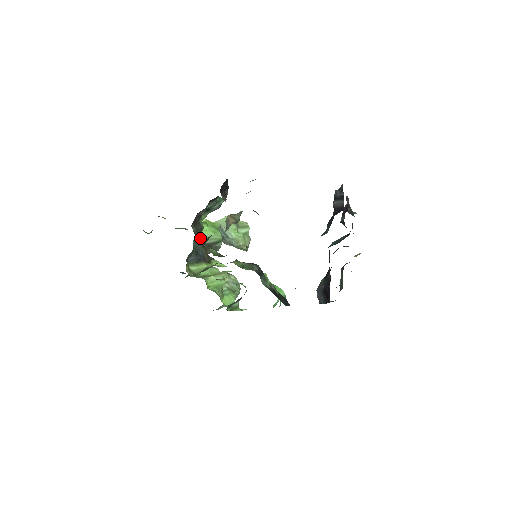
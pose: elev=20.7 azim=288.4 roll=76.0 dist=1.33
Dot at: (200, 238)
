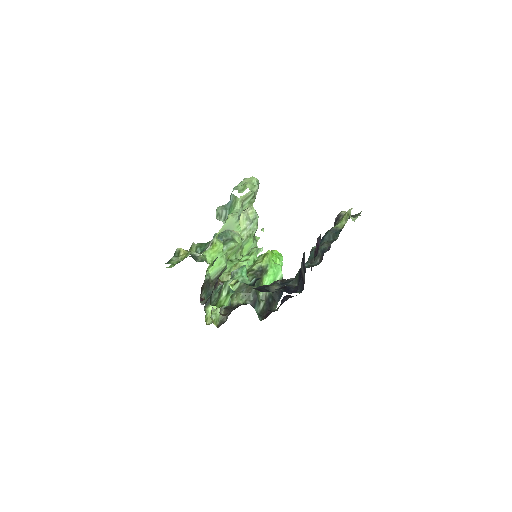
Dot at: (210, 280)
